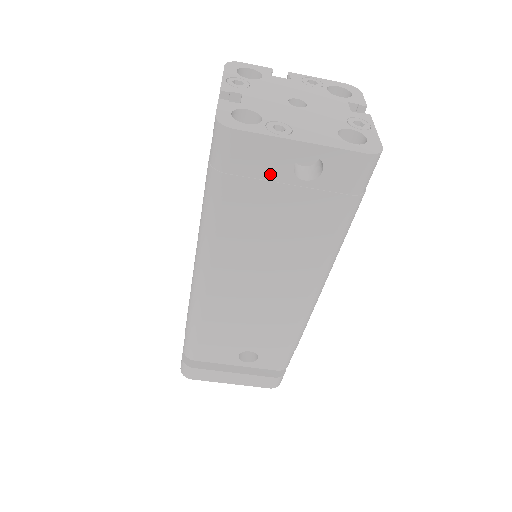
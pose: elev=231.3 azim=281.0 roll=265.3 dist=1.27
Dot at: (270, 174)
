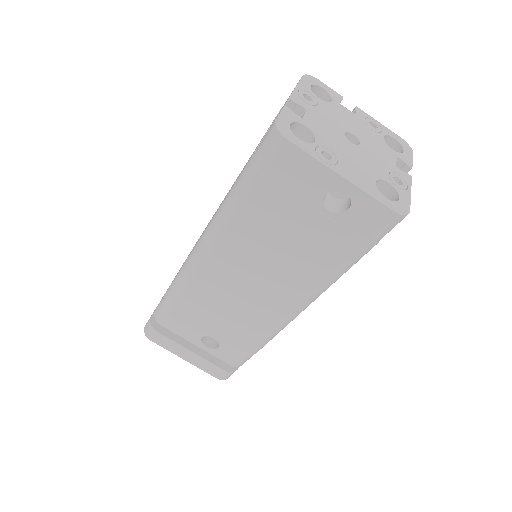
Dot at: (301, 192)
